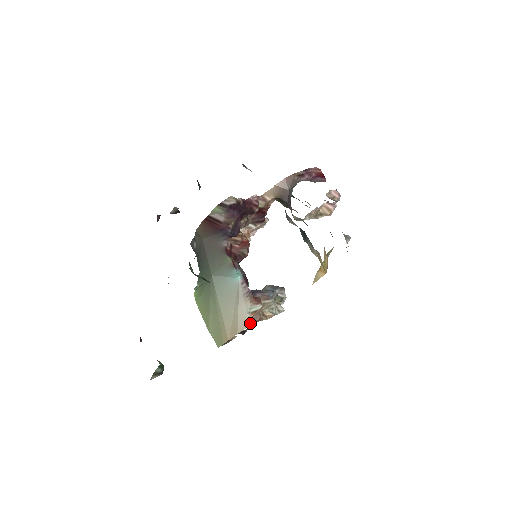
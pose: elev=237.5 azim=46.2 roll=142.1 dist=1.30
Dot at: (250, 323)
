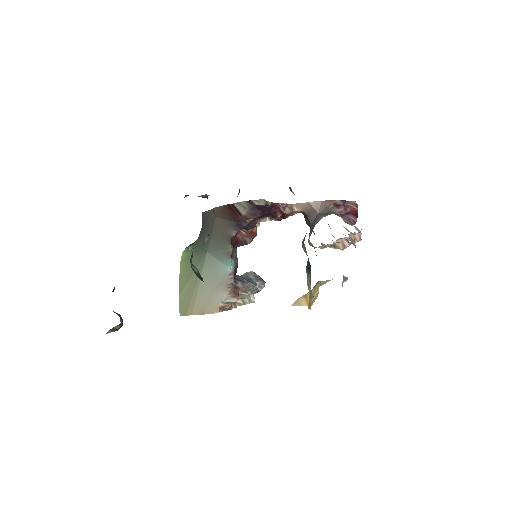
Dot at: occluded
